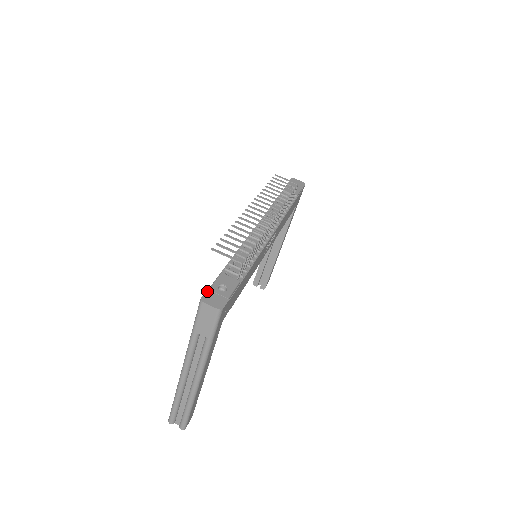
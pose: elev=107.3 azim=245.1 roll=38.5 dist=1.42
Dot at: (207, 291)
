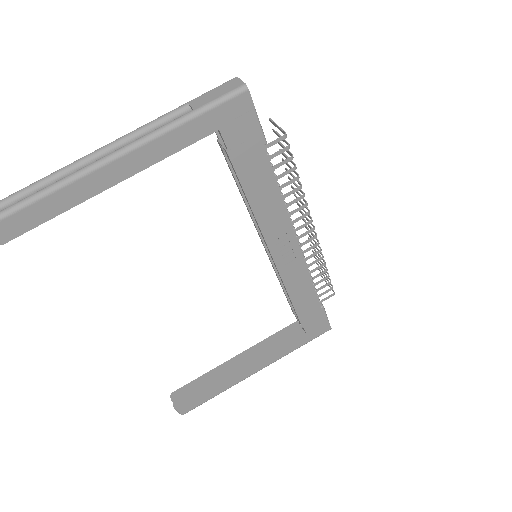
Dot at: occluded
